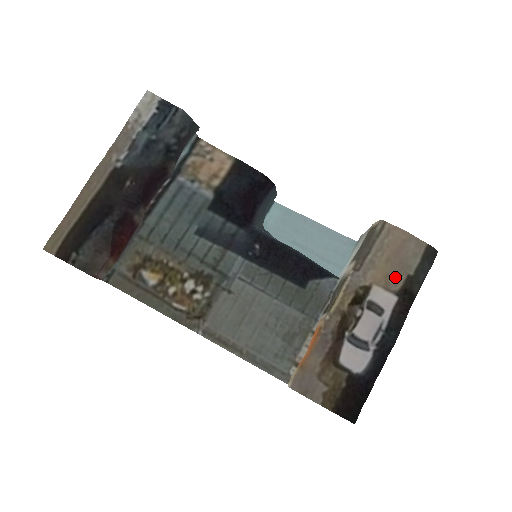
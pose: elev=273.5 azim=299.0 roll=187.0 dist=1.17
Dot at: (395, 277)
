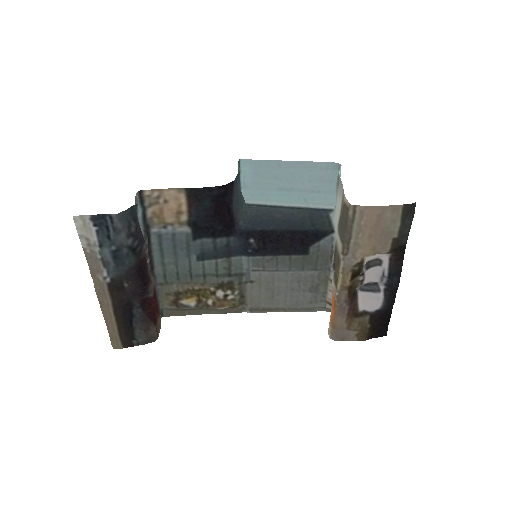
Dot at: (382, 245)
